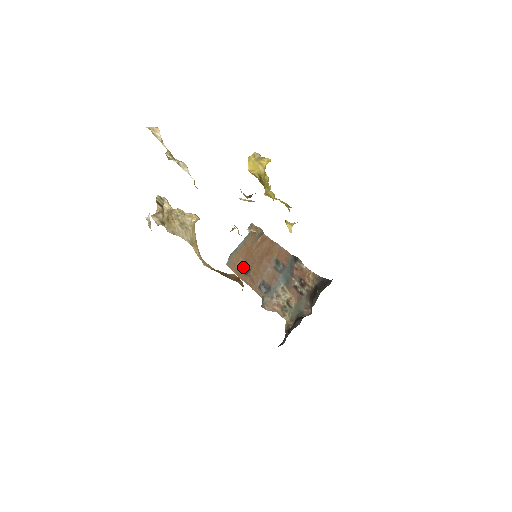
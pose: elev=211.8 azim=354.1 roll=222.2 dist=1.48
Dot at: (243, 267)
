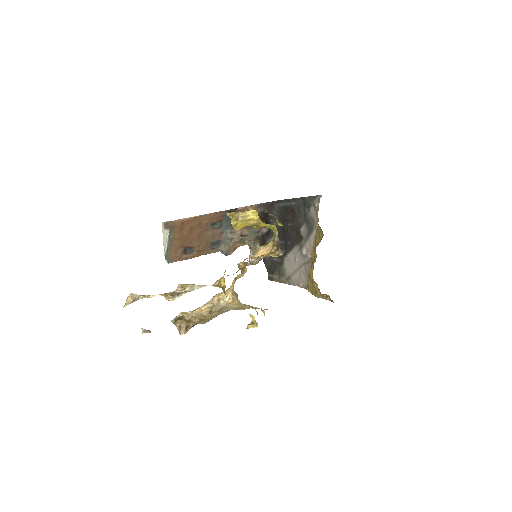
Dot at: (184, 251)
